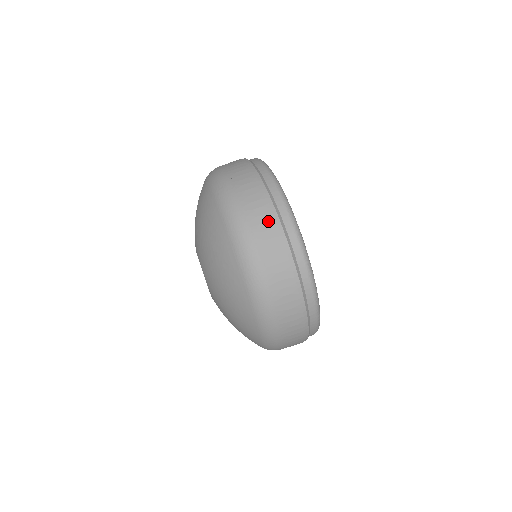
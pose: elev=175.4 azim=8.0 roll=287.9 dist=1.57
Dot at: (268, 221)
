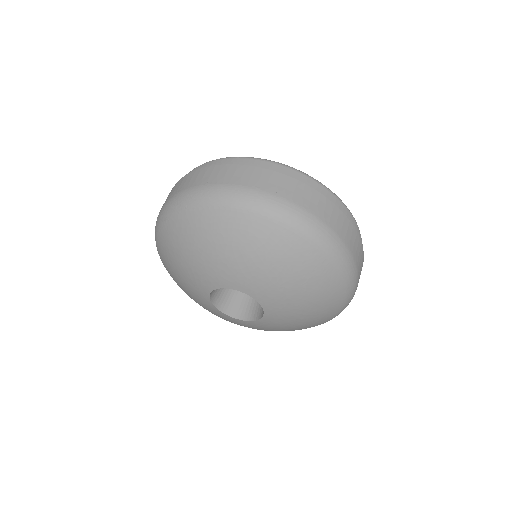
Dot at: occluded
